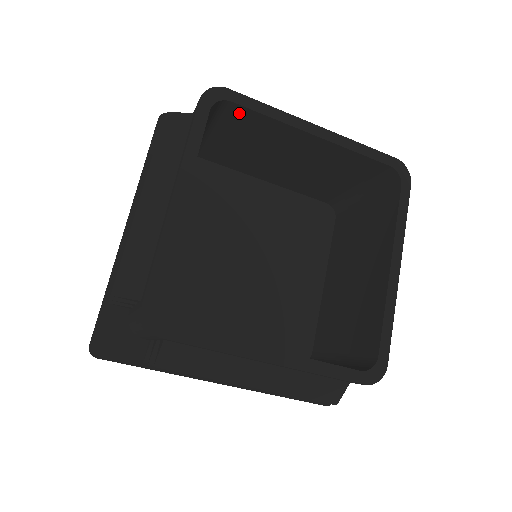
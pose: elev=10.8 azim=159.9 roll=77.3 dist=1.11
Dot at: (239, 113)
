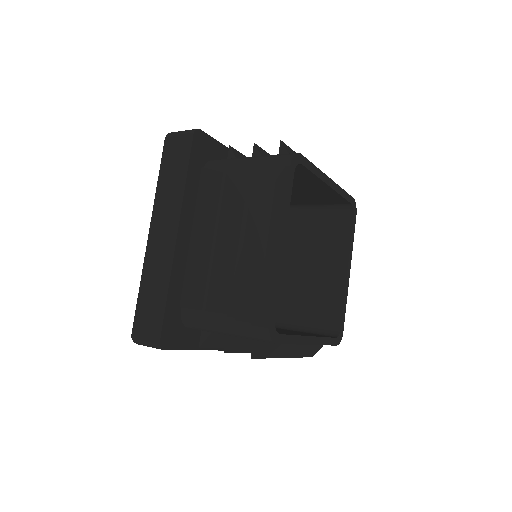
Dot at: (297, 168)
